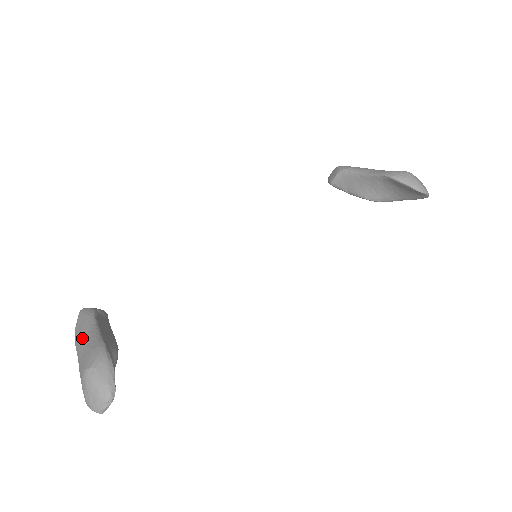
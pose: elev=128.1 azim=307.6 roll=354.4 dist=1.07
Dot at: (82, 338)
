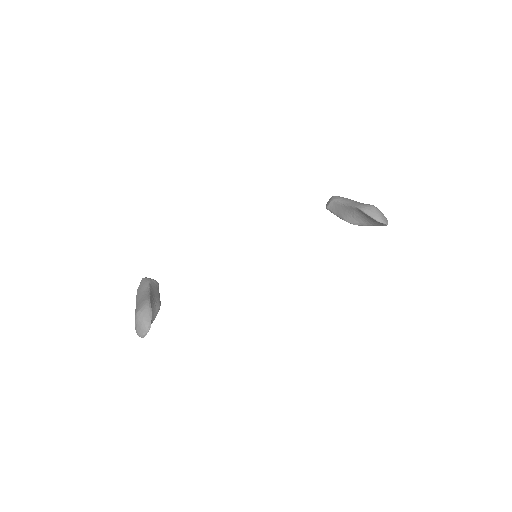
Dot at: (139, 295)
